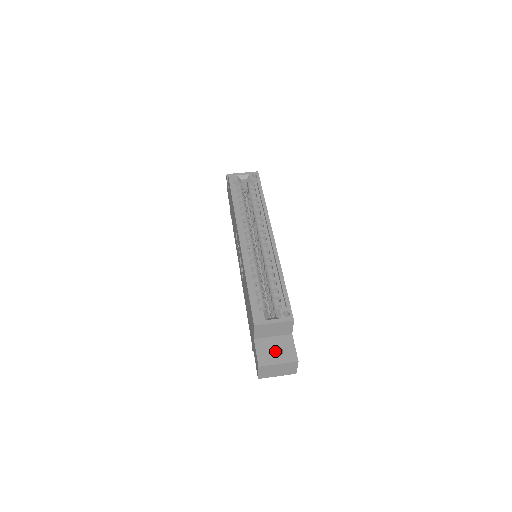
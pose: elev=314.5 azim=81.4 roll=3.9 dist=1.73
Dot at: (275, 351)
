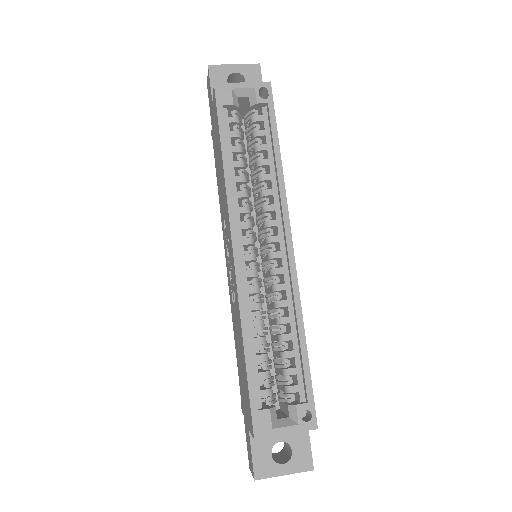
Dot at: occluded
